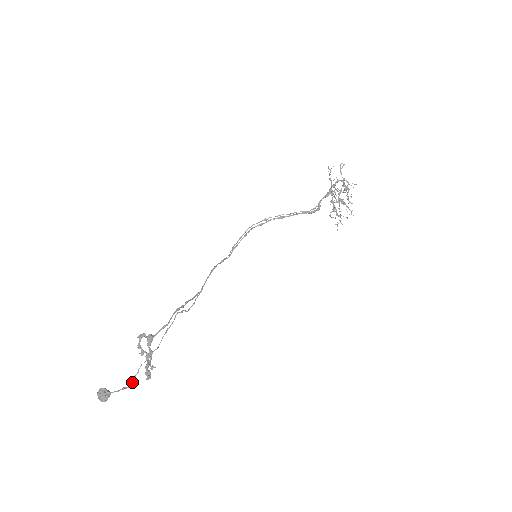
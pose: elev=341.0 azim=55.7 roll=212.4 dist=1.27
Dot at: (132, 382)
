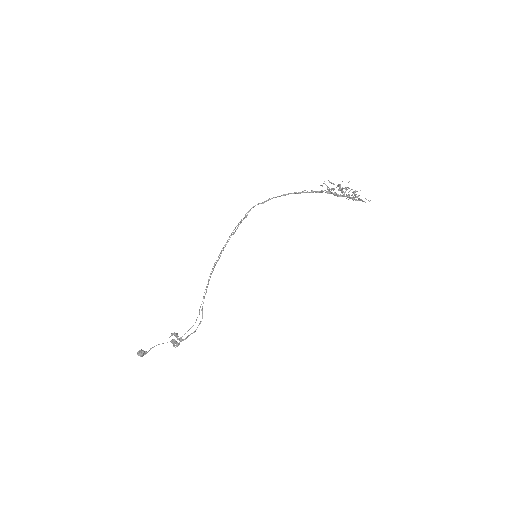
Dot at: occluded
